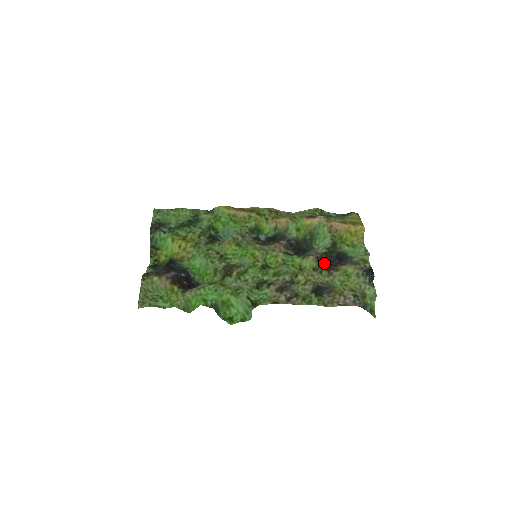
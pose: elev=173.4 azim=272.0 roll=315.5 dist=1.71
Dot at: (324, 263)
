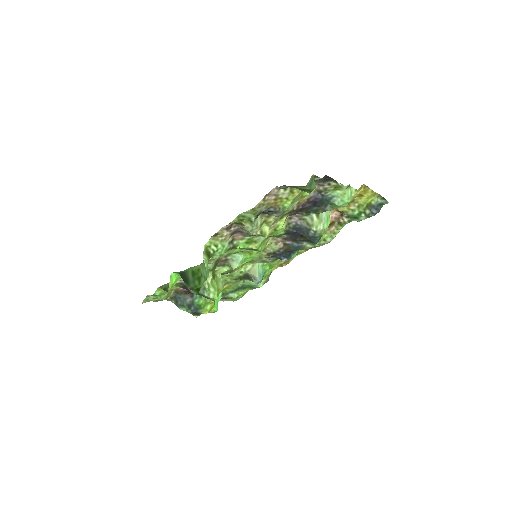
Dot at: (295, 212)
